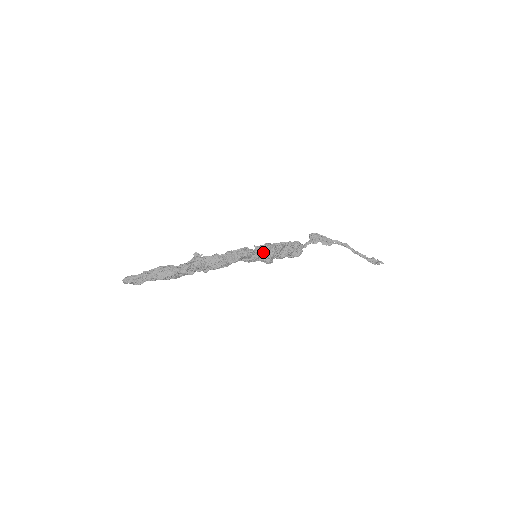
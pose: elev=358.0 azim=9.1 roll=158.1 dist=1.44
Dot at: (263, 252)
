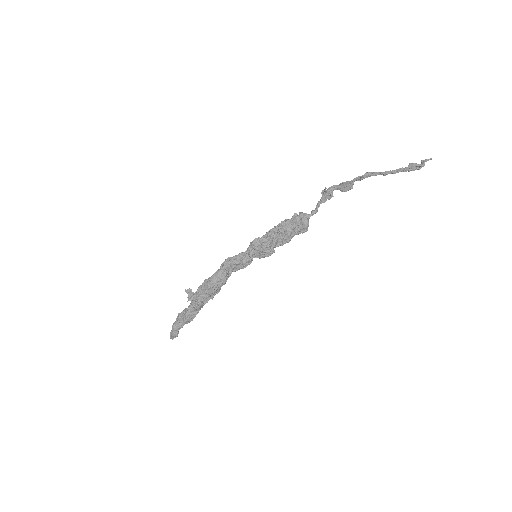
Dot at: (252, 250)
